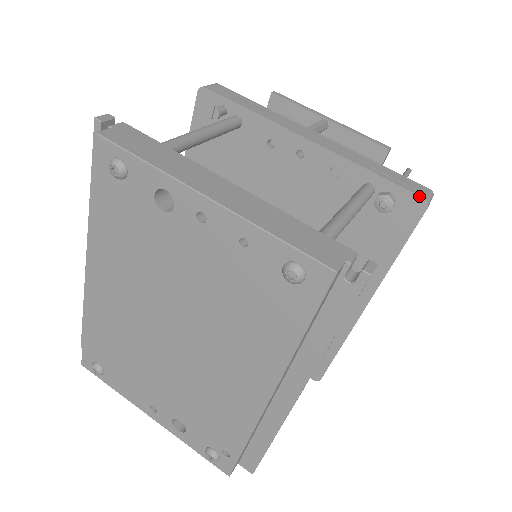
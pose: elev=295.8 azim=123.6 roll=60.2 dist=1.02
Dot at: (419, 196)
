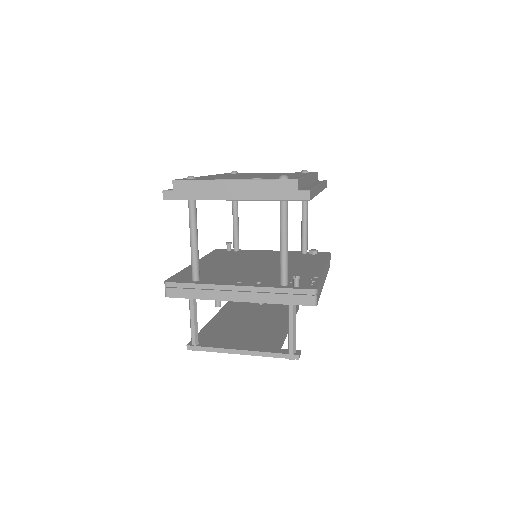
Dot at: (325, 252)
